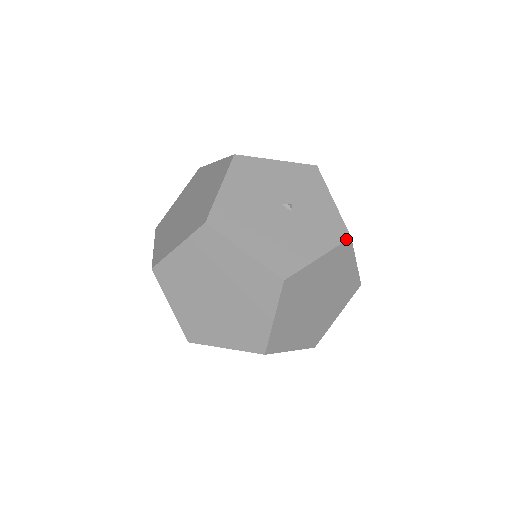
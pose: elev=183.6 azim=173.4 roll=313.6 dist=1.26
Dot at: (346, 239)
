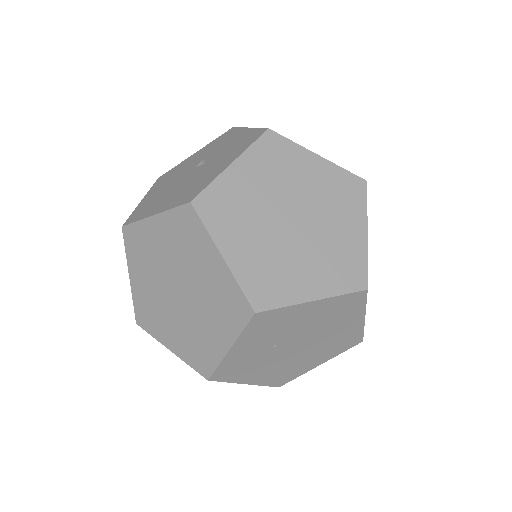
Dot at: (262, 133)
